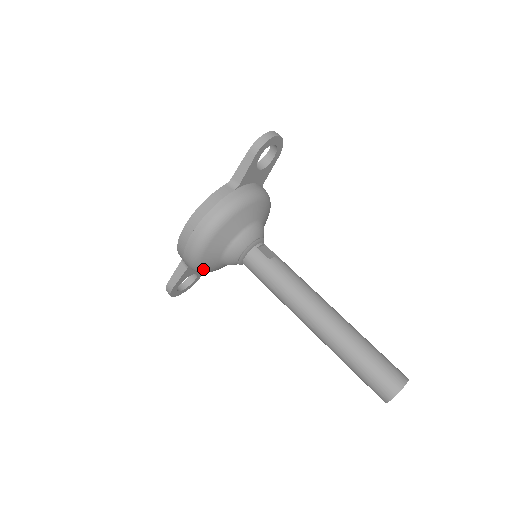
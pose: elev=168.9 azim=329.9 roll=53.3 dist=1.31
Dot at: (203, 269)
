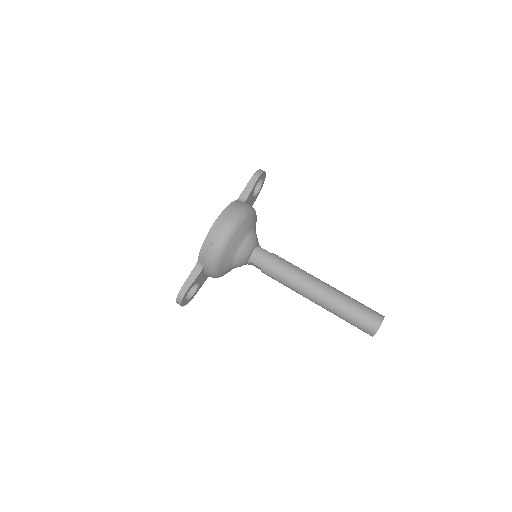
Dot at: (220, 265)
